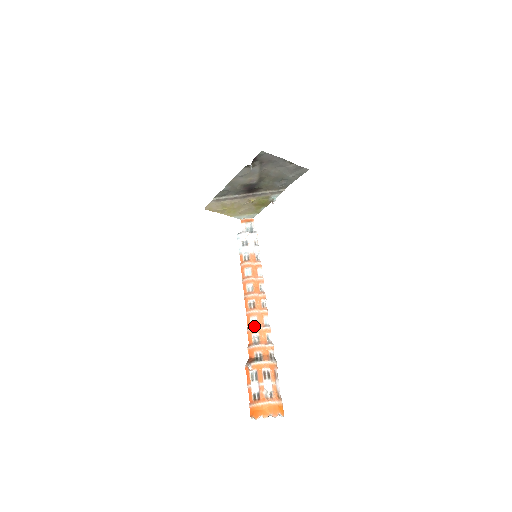
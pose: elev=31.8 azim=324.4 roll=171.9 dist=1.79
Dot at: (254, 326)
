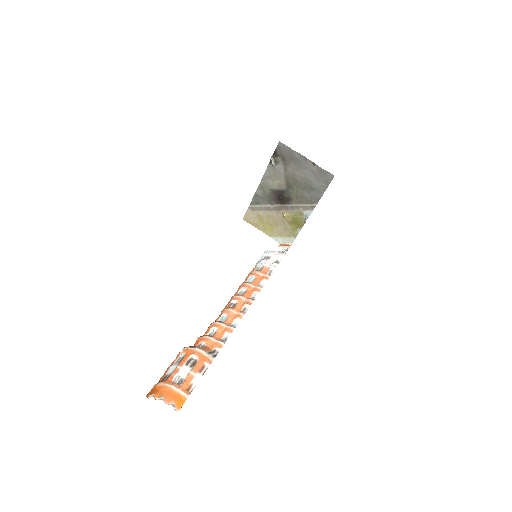
Dot at: (219, 321)
